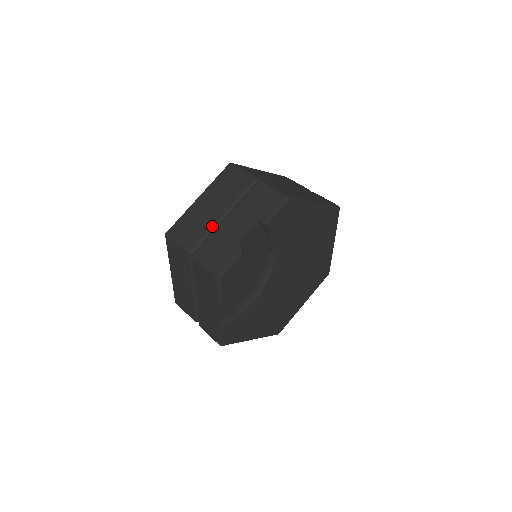
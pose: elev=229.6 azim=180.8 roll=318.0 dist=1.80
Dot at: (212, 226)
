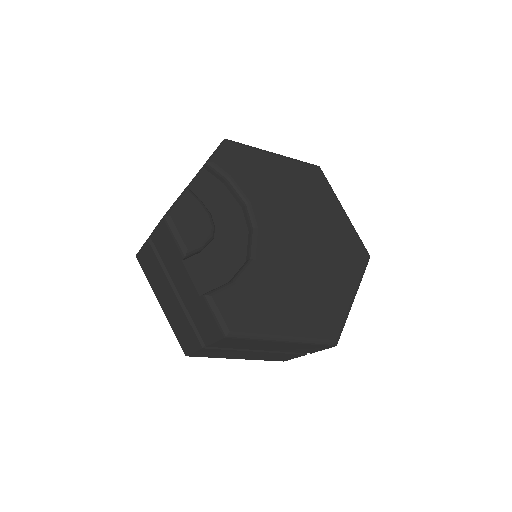
Dot at: occluded
